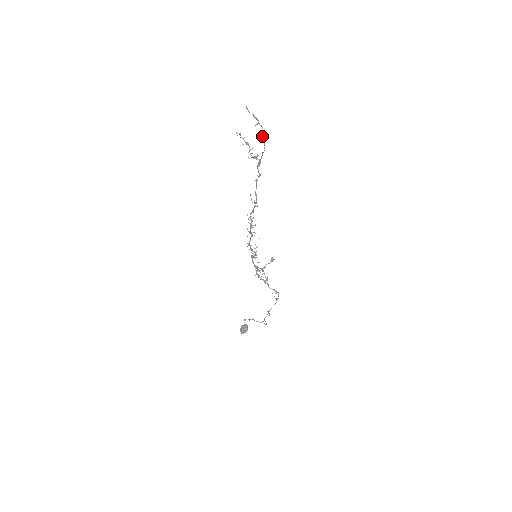
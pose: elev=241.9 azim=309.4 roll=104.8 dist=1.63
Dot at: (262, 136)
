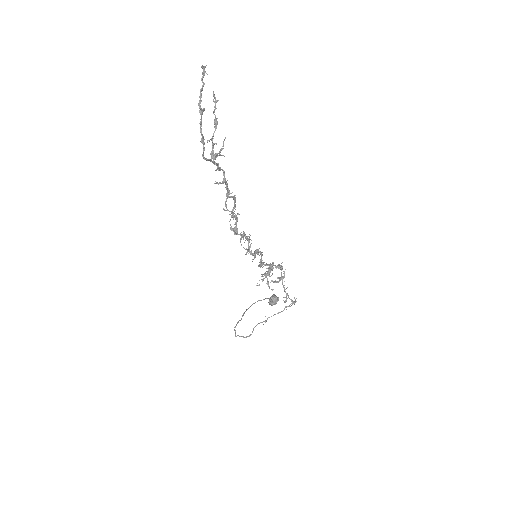
Dot at: (202, 137)
